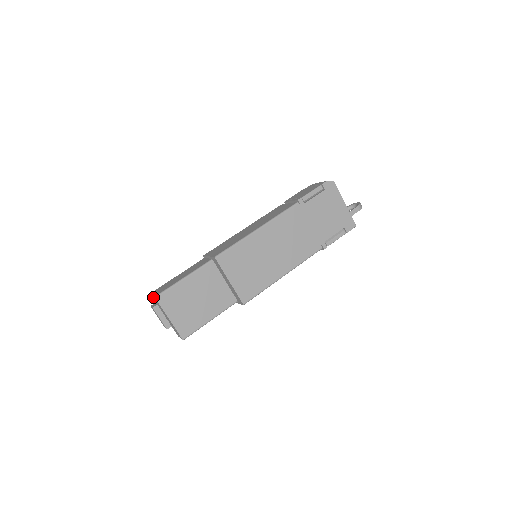
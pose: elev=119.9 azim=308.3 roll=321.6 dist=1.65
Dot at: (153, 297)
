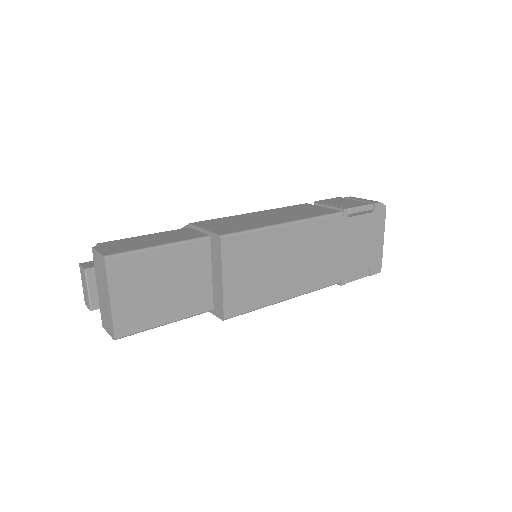
Dot at: (96, 254)
